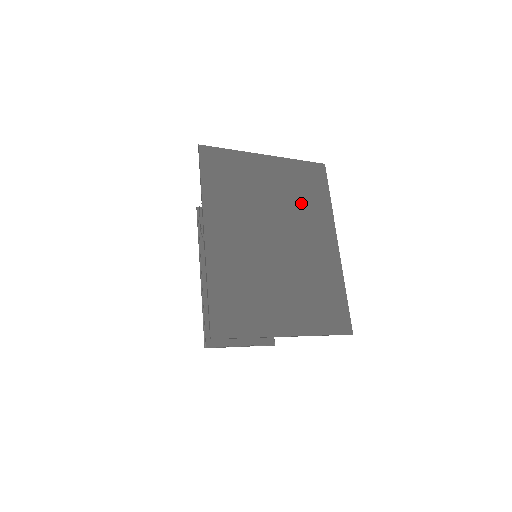
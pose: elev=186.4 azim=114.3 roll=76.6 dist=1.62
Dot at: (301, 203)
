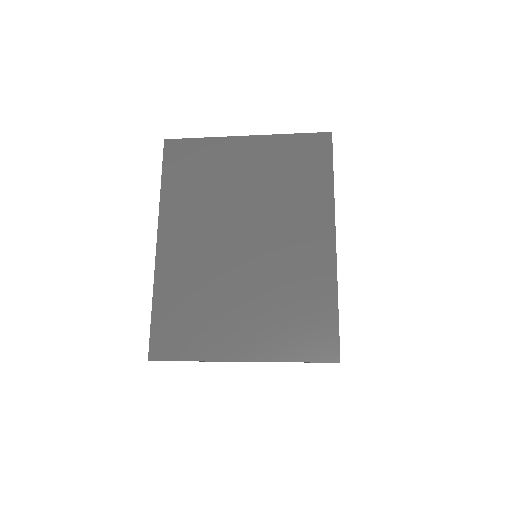
Dot at: (287, 190)
